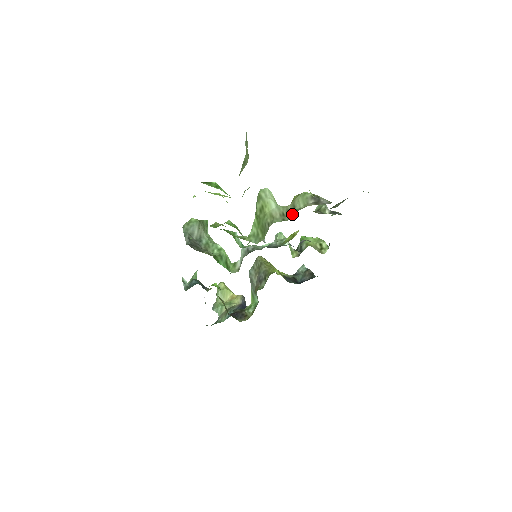
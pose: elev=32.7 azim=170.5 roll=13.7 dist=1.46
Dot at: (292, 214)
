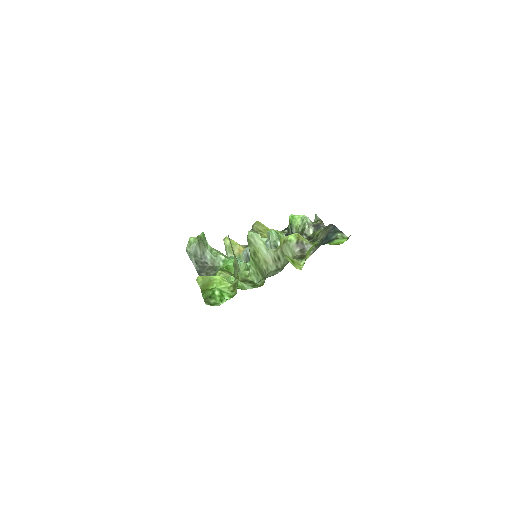
Dot at: (283, 262)
